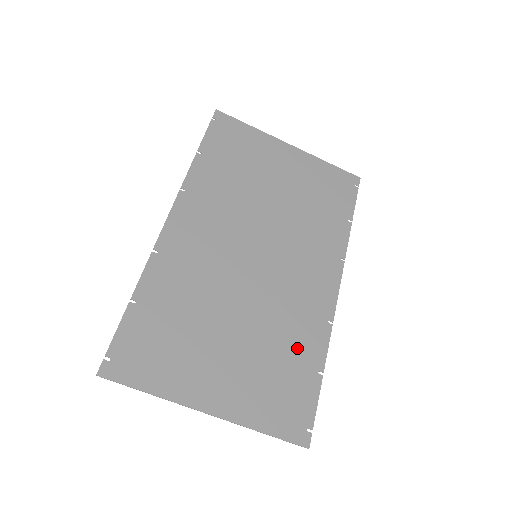
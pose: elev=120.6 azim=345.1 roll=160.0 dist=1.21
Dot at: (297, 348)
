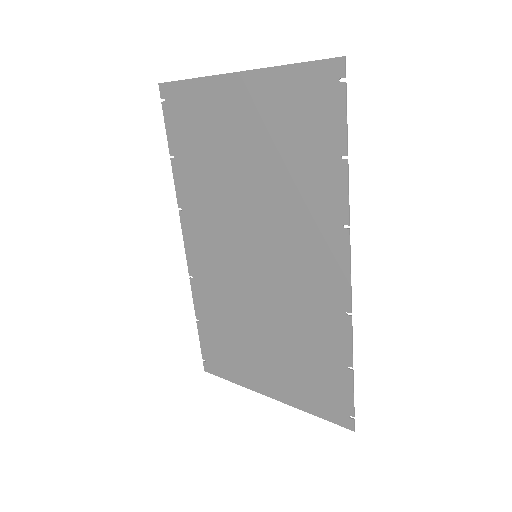
Dot at: (320, 345)
